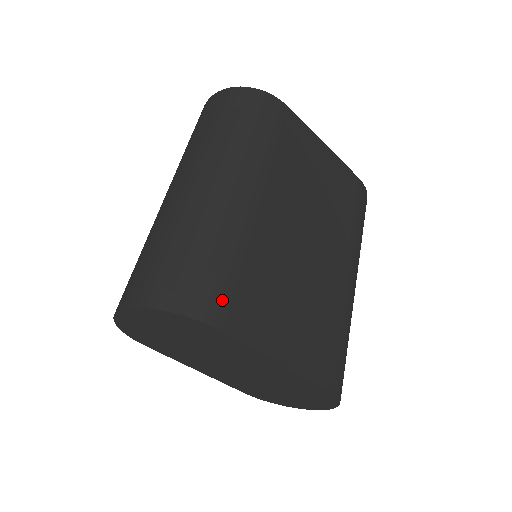
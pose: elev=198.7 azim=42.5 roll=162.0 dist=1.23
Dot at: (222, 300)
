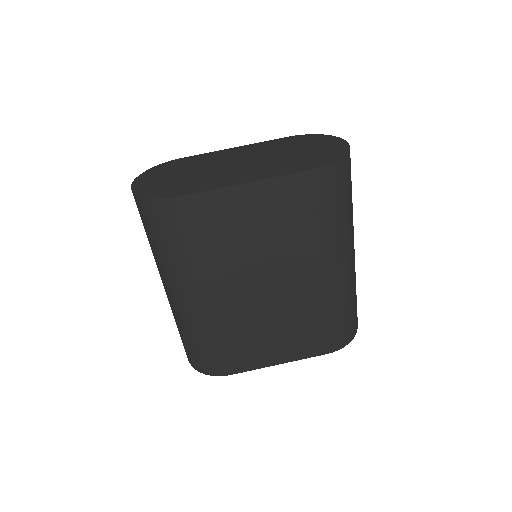
Dot at: (221, 363)
